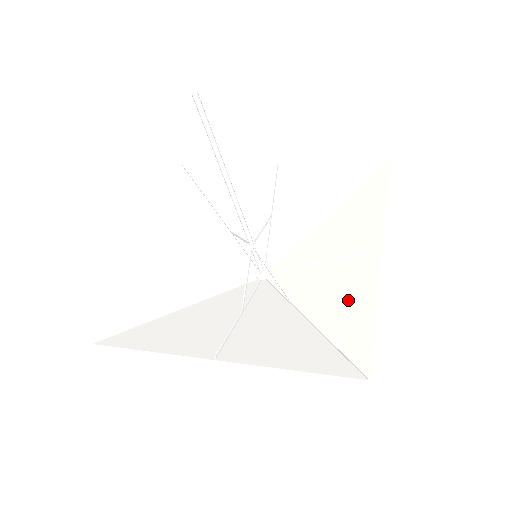
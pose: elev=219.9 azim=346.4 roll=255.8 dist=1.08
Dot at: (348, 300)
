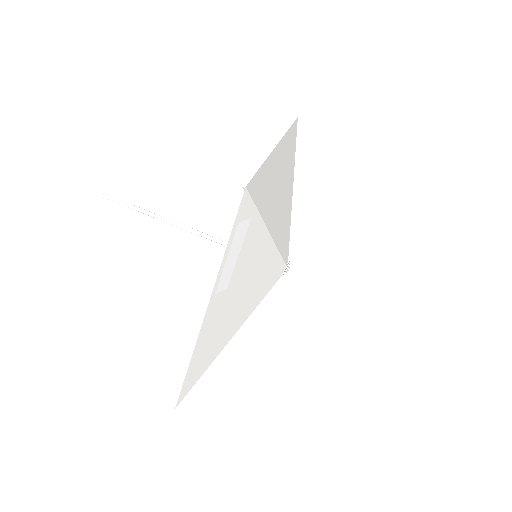
Dot at: (270, 188)
